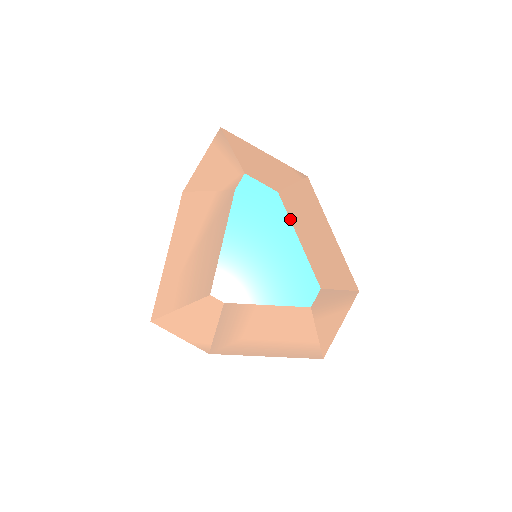
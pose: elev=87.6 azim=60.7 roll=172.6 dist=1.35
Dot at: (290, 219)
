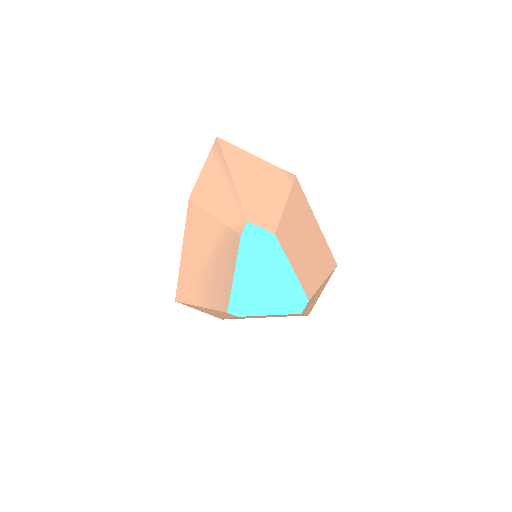
Dot at: (285, 253)
